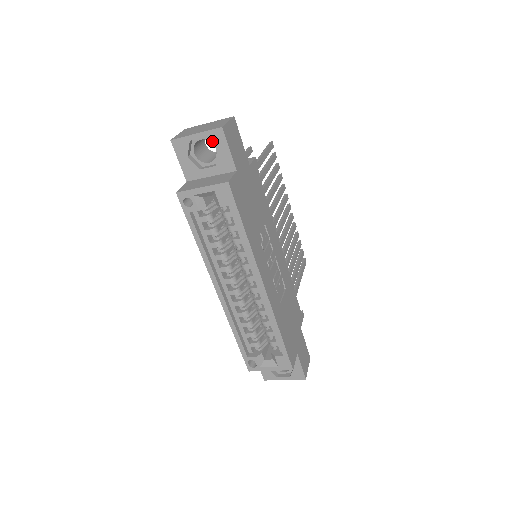
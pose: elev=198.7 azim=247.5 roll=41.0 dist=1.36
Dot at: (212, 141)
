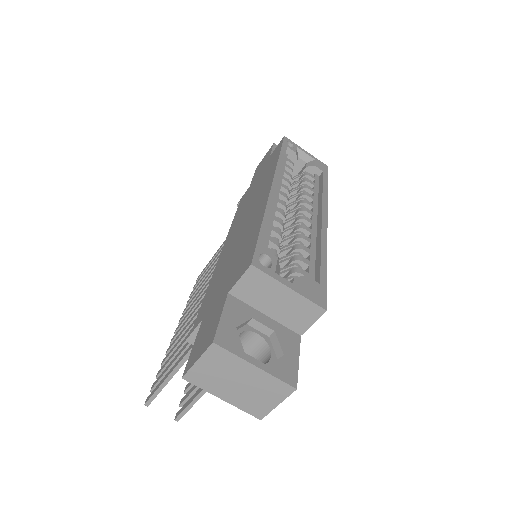
Dot at: occluded
